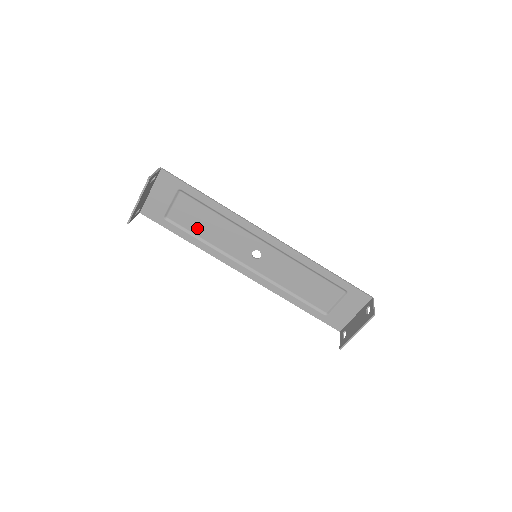
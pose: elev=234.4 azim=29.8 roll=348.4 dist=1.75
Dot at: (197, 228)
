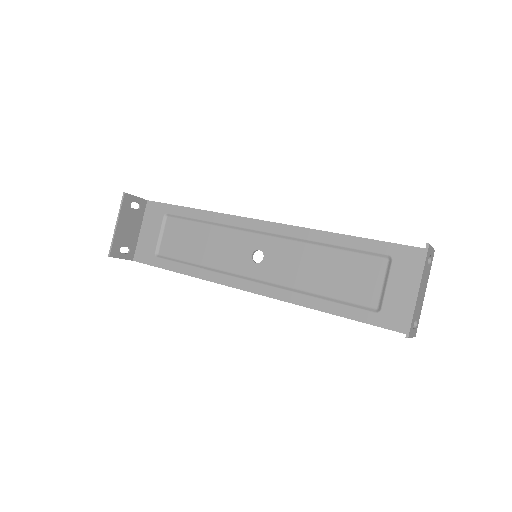
Dot at: (189, 253)
